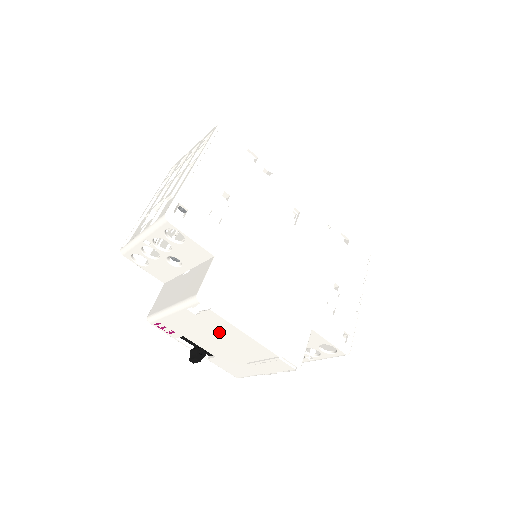
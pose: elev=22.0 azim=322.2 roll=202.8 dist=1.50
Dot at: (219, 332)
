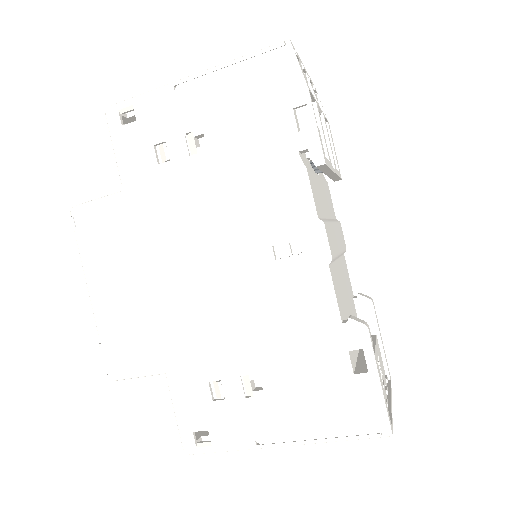
Dot at: occluded
